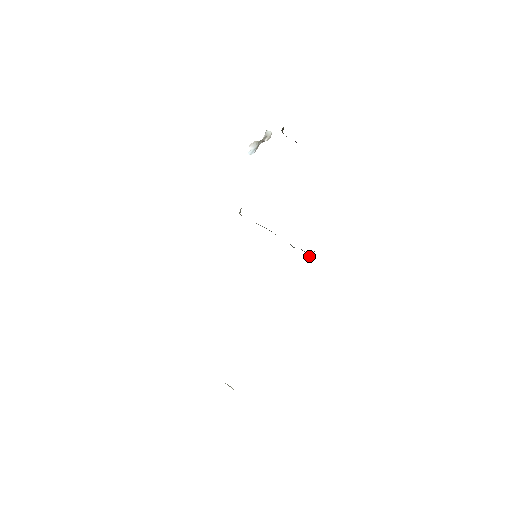
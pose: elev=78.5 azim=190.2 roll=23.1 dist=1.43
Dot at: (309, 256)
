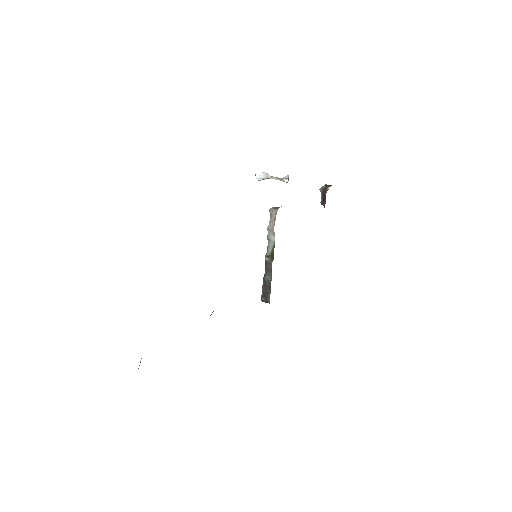
Dot at: (262, 297)
